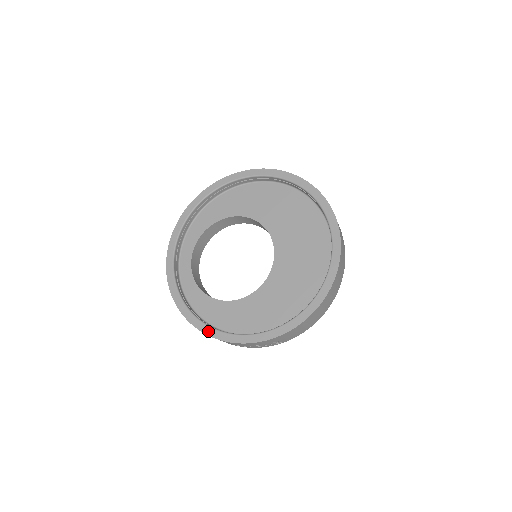
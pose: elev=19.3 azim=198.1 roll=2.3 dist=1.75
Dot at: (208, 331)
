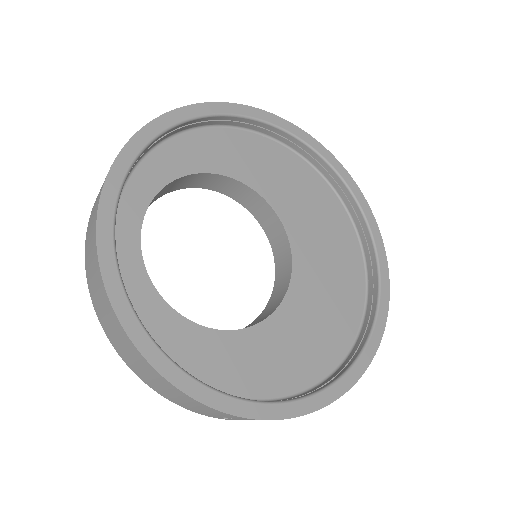
Dot at: (198, 391)
